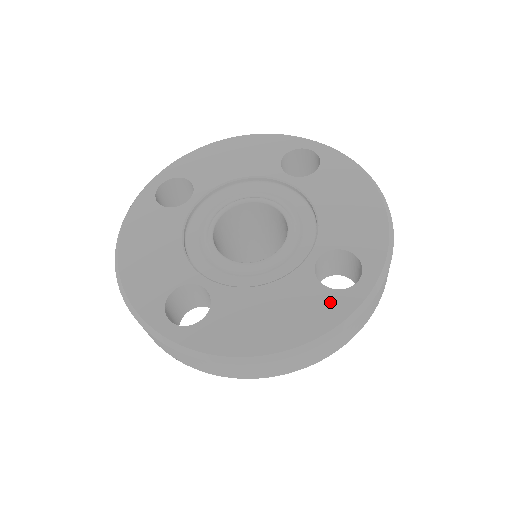
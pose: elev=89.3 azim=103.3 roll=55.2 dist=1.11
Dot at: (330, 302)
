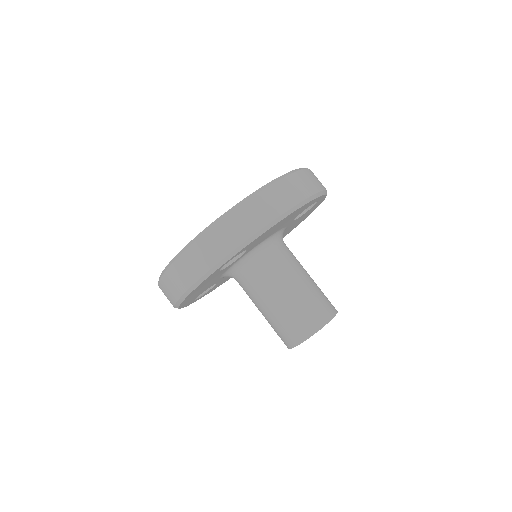
Dot at: occluded
